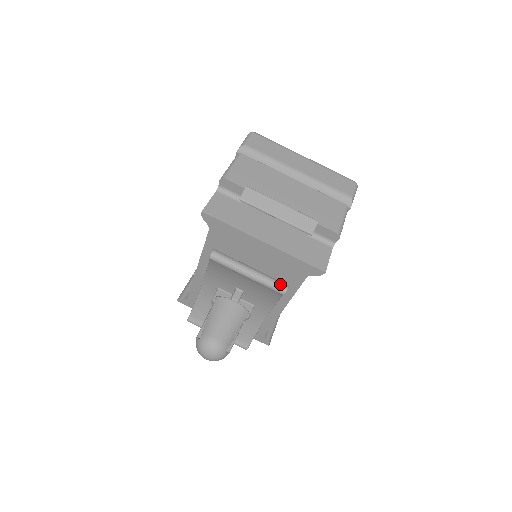
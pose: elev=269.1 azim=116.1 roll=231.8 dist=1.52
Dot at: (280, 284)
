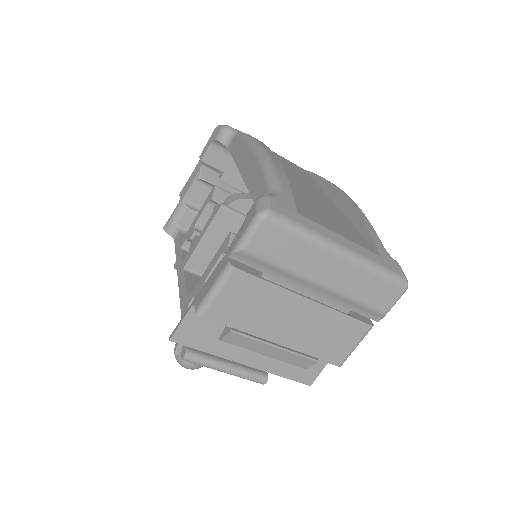
Dot at: (258, 381)
